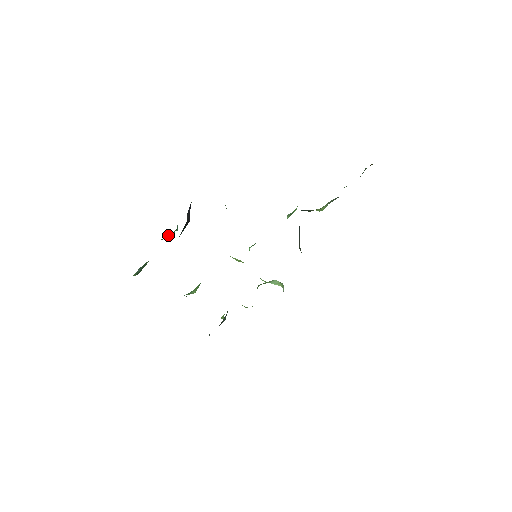
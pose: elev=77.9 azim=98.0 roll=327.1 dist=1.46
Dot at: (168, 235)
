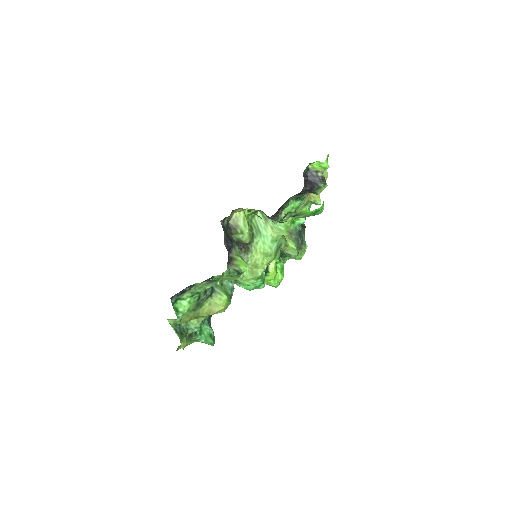
Dot at: (206, 337)
